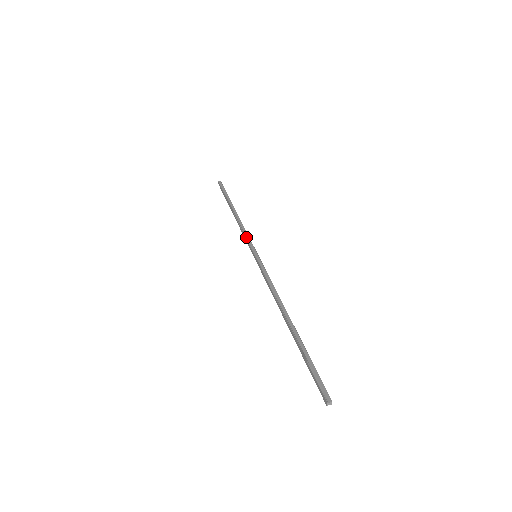
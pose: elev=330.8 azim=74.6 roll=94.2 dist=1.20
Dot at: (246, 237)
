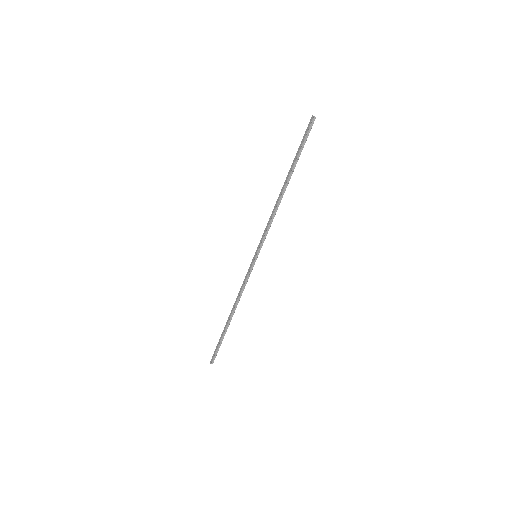
Dot at: (245, 278)
